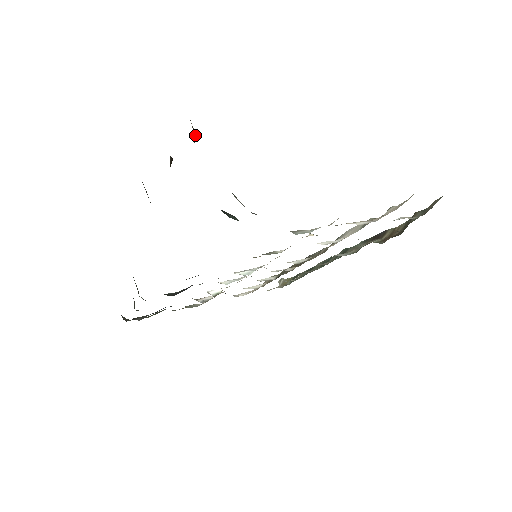
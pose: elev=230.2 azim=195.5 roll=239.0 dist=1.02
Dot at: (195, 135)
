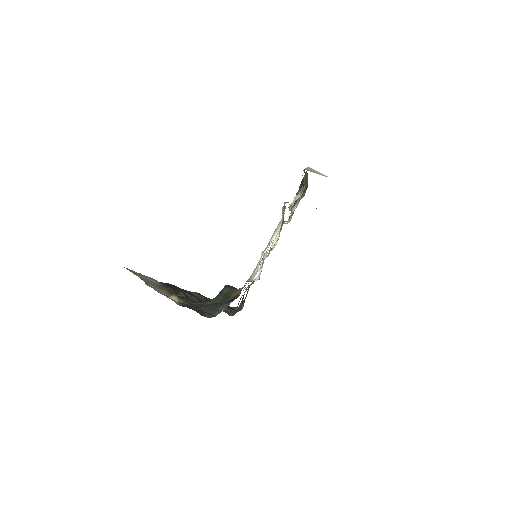
Dot at: (182, 301)
